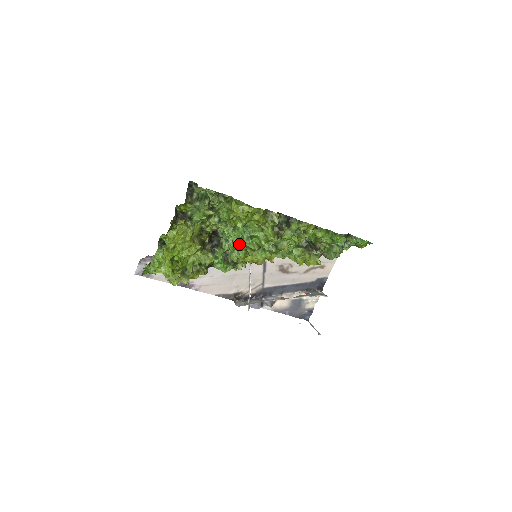
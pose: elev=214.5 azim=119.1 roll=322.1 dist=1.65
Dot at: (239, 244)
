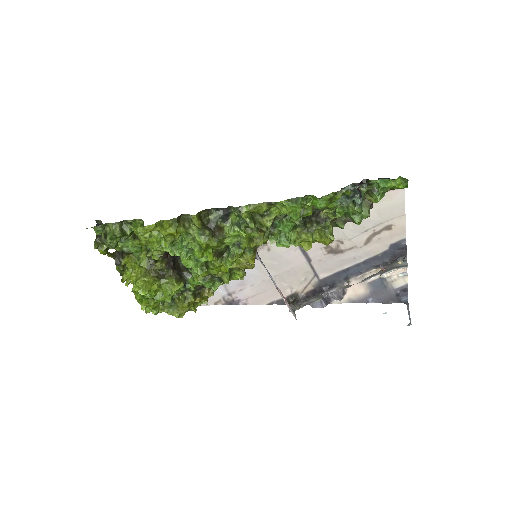
Dot at: (192, 261)
